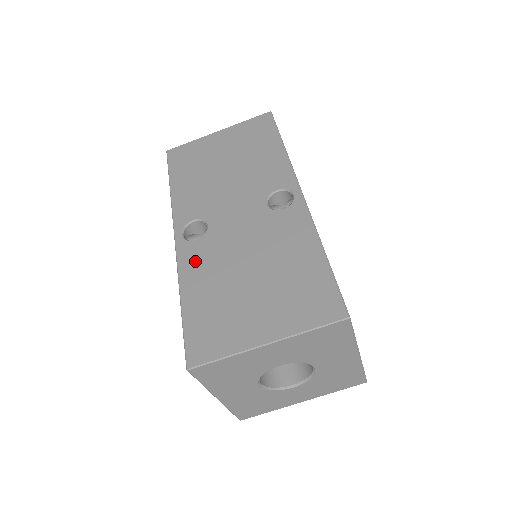
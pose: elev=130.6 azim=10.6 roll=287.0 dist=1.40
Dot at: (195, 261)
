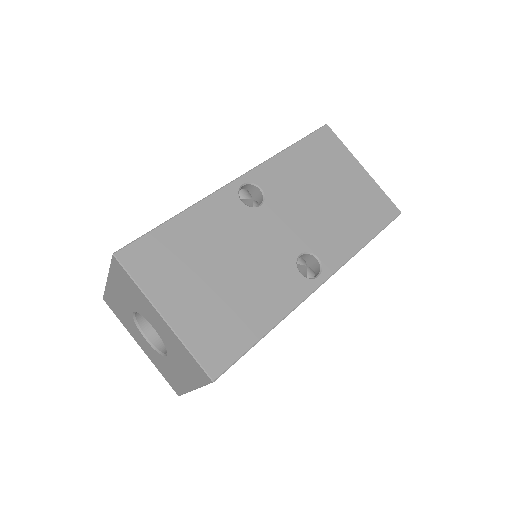
Dot at: occluded
